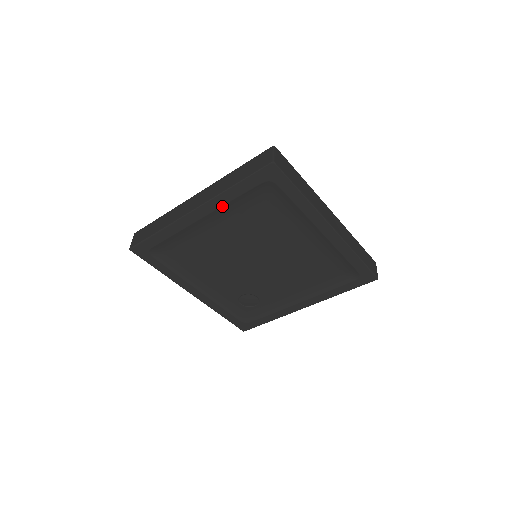
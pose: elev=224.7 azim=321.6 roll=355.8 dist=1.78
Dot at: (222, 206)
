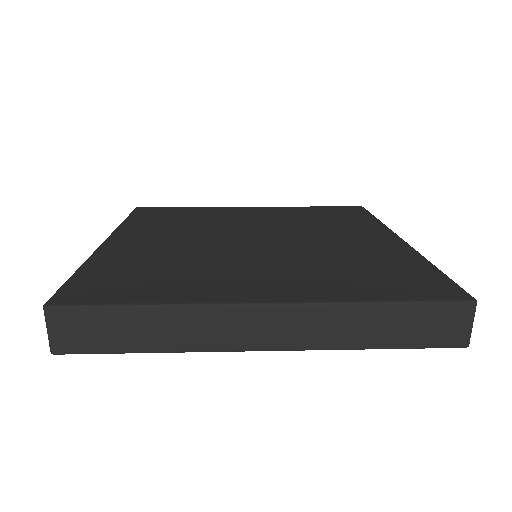
Dot at: occluded
